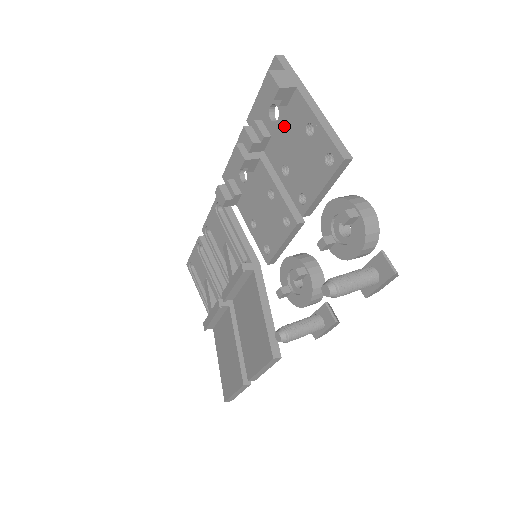
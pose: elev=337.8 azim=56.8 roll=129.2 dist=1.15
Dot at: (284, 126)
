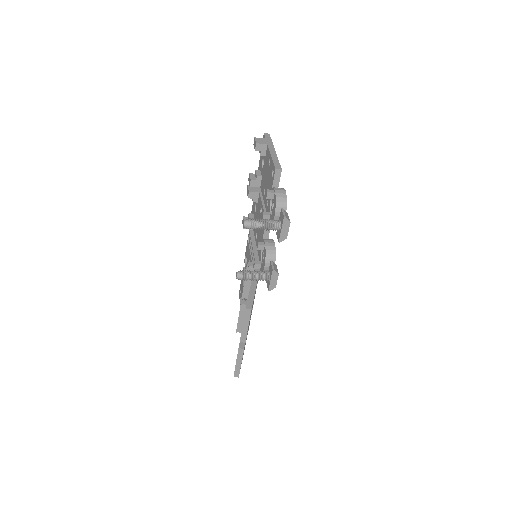
Dot at: (264, 167)
